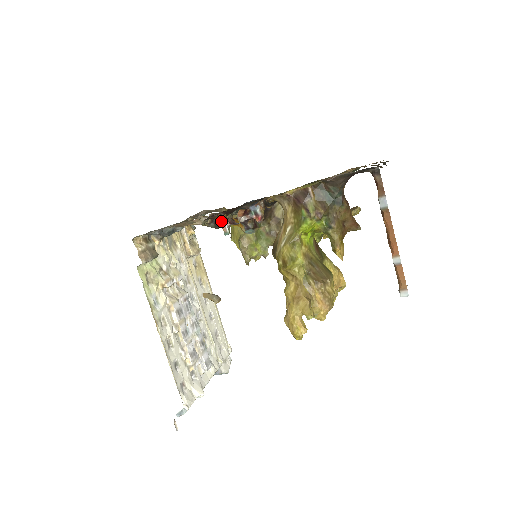
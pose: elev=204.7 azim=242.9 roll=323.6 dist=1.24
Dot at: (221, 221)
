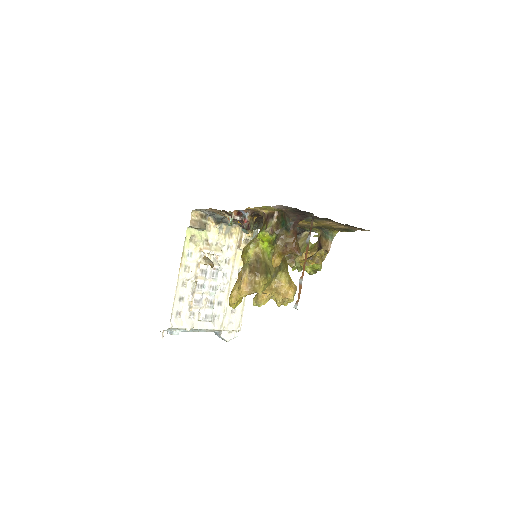
Dot at: (228, 215)
